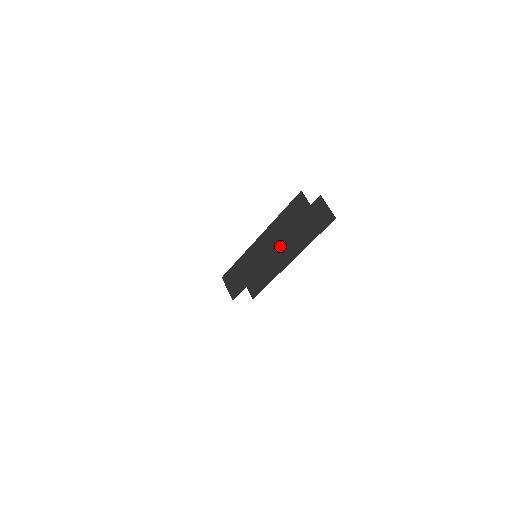
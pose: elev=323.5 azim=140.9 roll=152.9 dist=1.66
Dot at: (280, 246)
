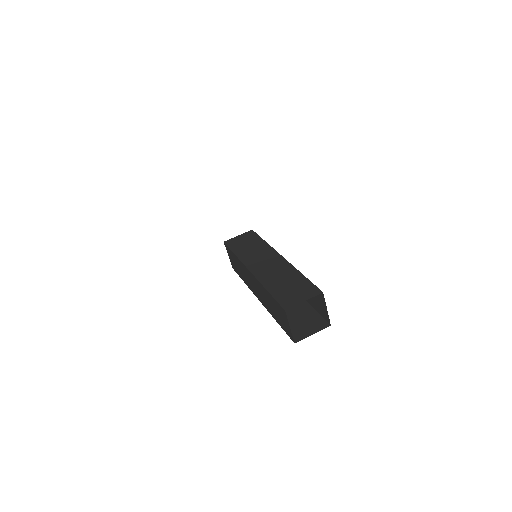
Dot at: (265, 305)
